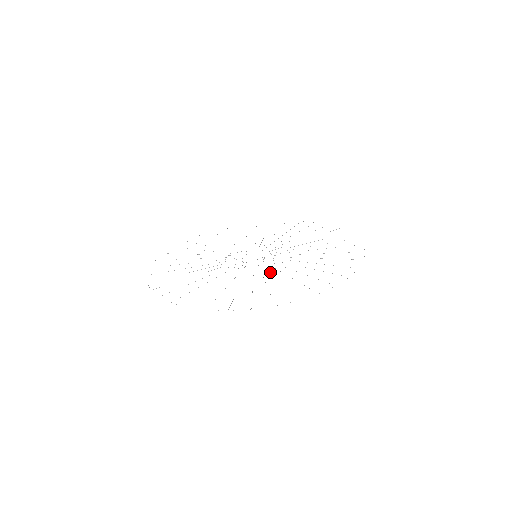
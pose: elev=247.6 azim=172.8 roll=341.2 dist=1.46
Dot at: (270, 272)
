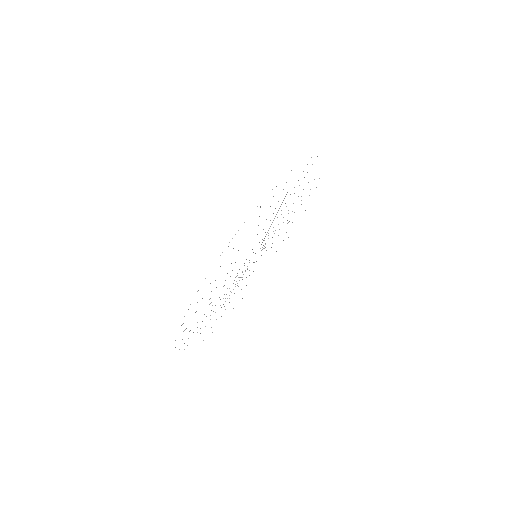
Dot at: occluded
